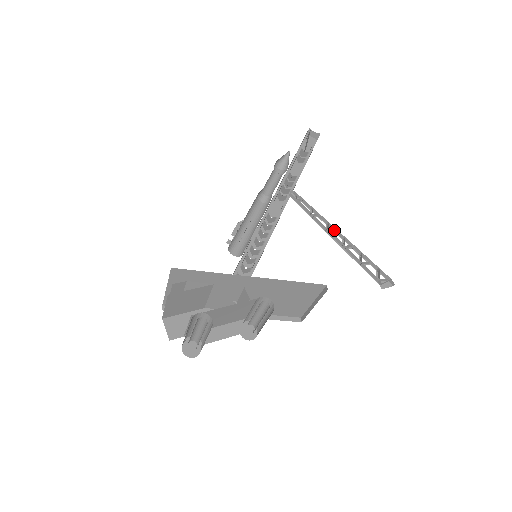
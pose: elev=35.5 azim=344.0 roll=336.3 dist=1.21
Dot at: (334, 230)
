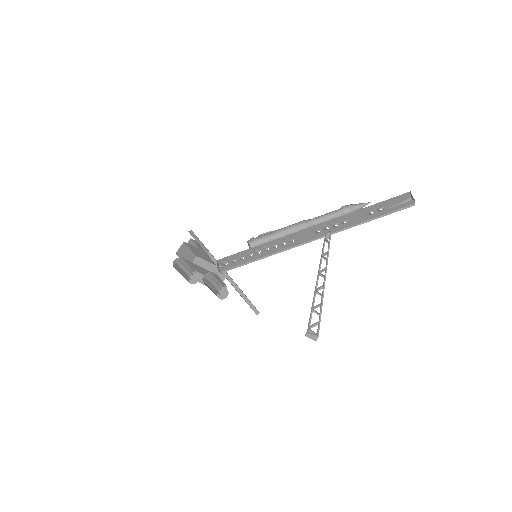
Dot at: (325, 276)
